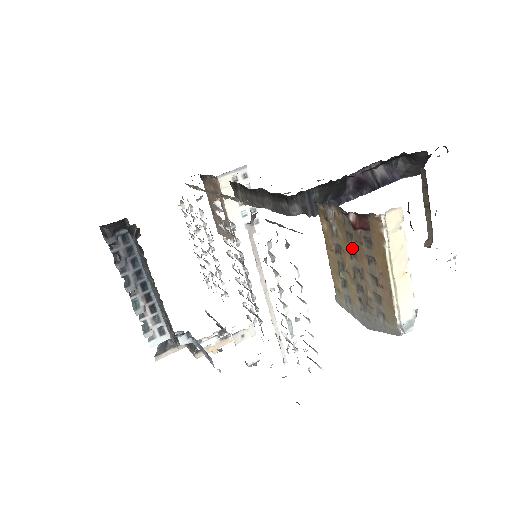
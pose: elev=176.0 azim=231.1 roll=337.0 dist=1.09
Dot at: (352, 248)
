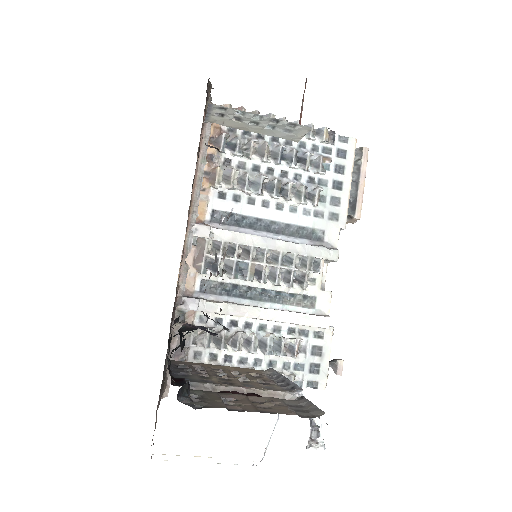
Dot at: occluded
